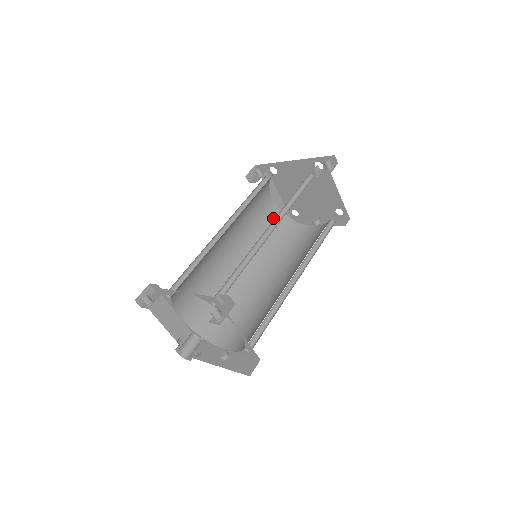
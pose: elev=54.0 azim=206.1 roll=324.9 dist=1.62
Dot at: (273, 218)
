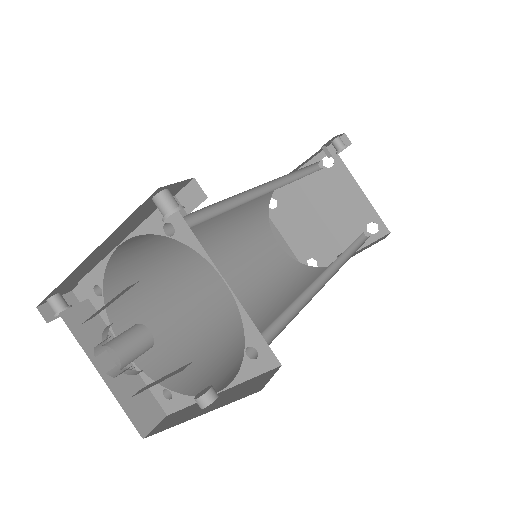
Dot at: (281, 262)
